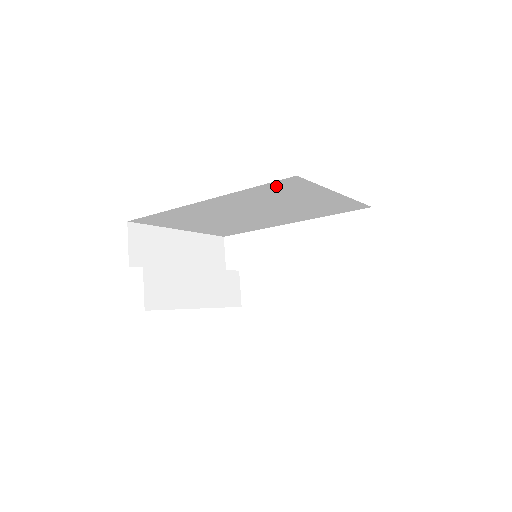
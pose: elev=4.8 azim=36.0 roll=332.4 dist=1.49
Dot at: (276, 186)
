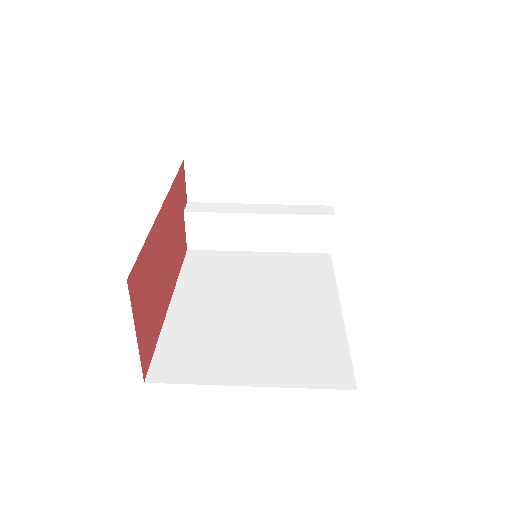
Dot at: occluded
